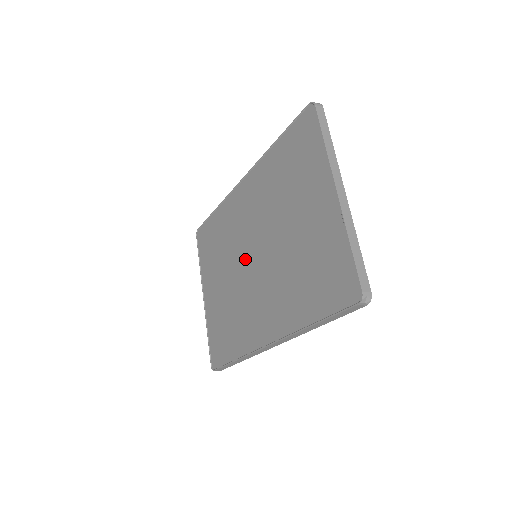
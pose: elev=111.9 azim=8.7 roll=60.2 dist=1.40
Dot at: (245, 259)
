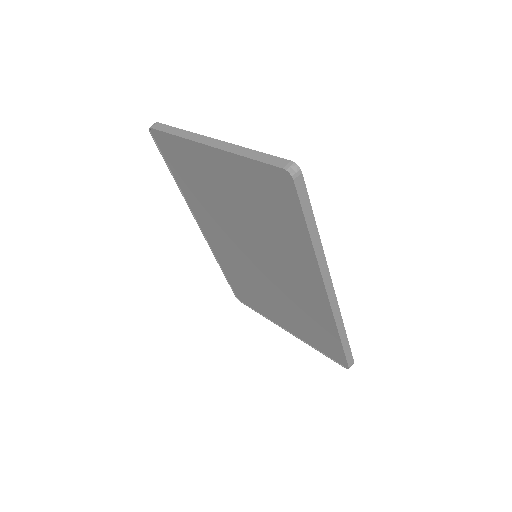
Dot at: (257, 268)
